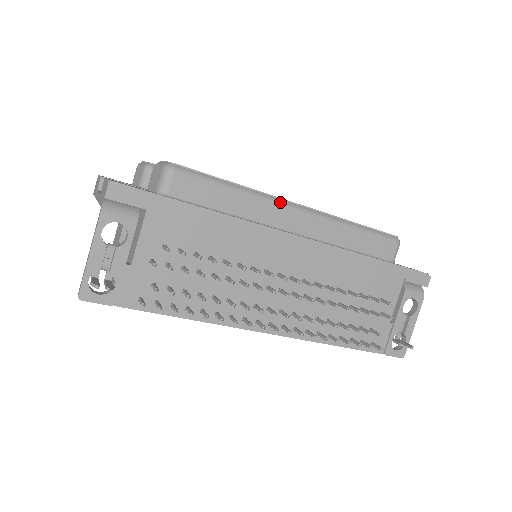
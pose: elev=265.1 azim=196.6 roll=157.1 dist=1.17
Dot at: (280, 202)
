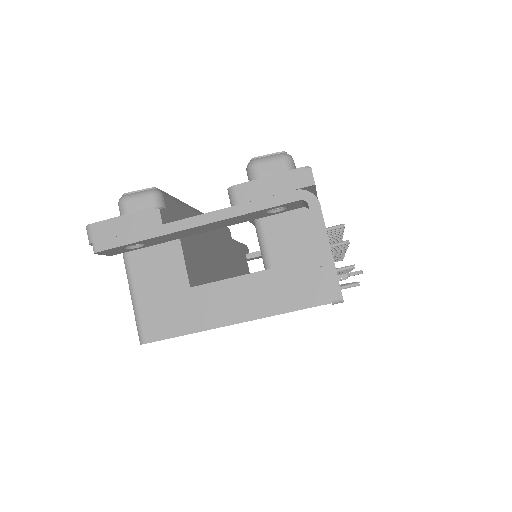
Dot at: occluded
